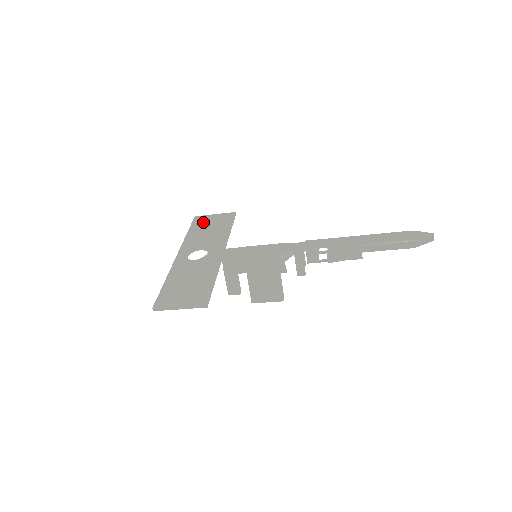
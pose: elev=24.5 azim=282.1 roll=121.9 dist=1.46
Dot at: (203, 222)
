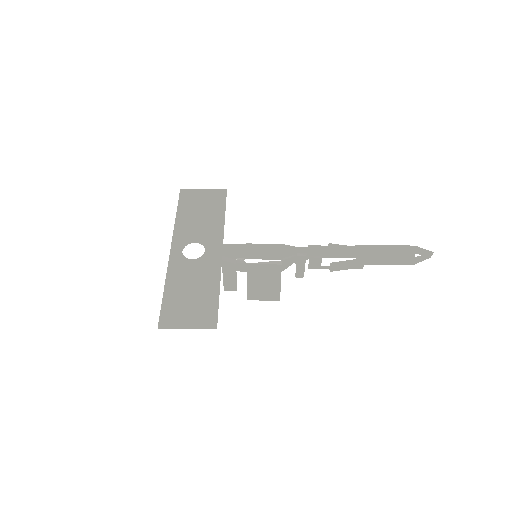
Dot at: (192, 200)
